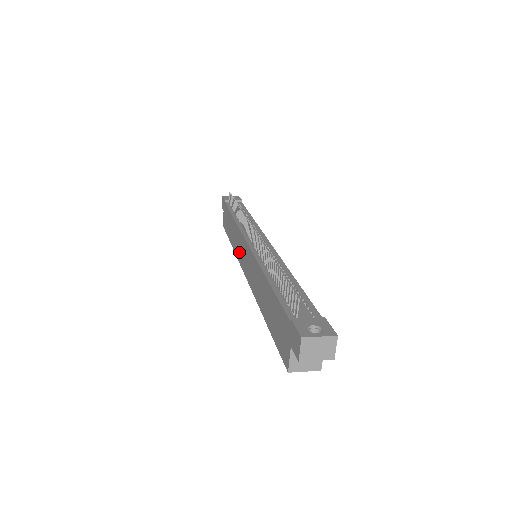
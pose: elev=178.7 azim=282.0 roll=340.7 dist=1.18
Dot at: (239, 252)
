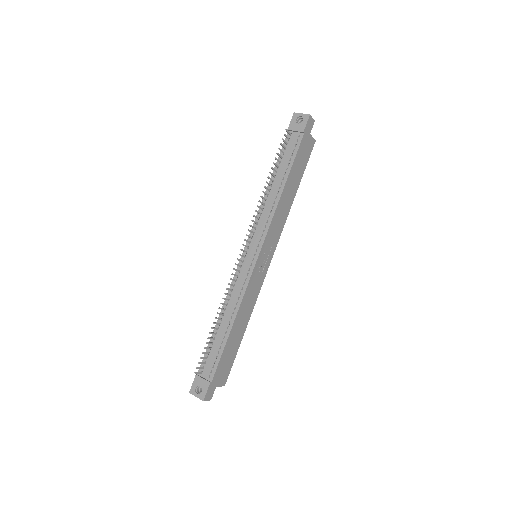
Dot at: occluded
